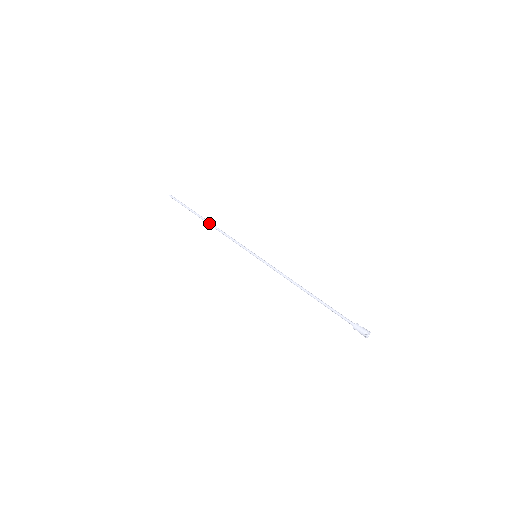
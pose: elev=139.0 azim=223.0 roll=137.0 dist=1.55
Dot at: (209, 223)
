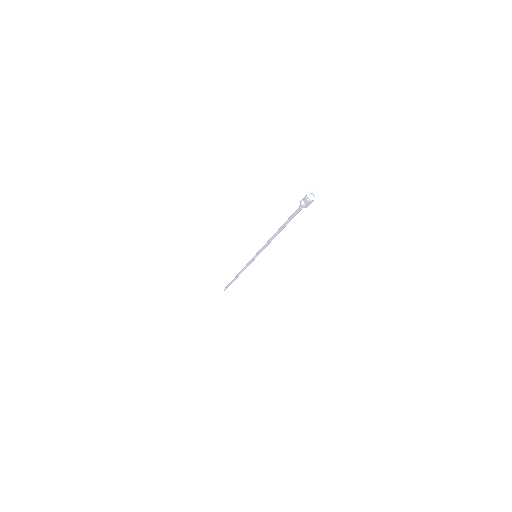
Dot at: occluded
